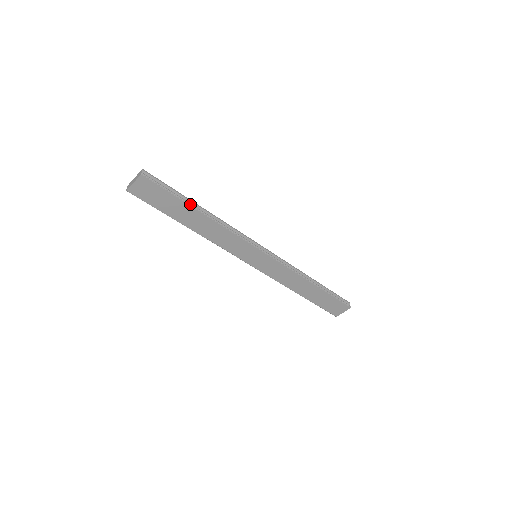
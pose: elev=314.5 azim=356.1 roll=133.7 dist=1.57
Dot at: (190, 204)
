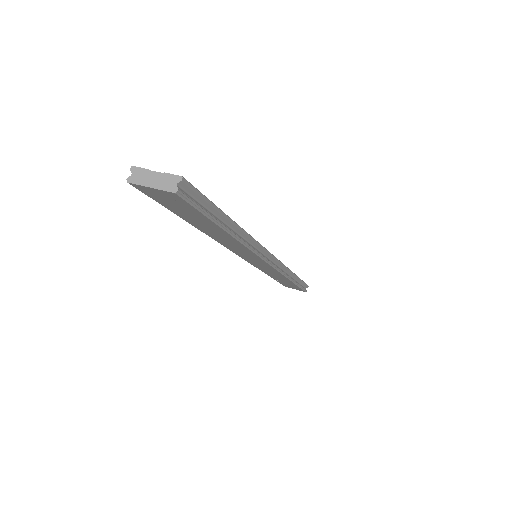
Dot at: (223, 226)
